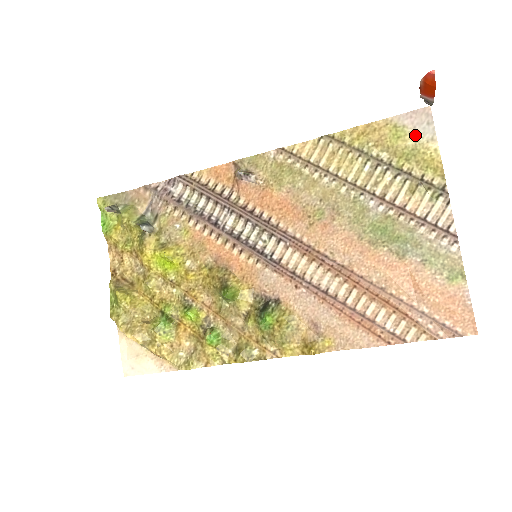
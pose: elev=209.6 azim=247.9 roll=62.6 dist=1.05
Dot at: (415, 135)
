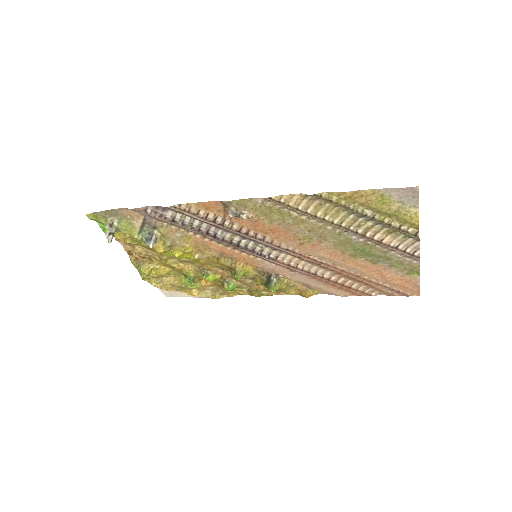
Dot at: (399, 203)
